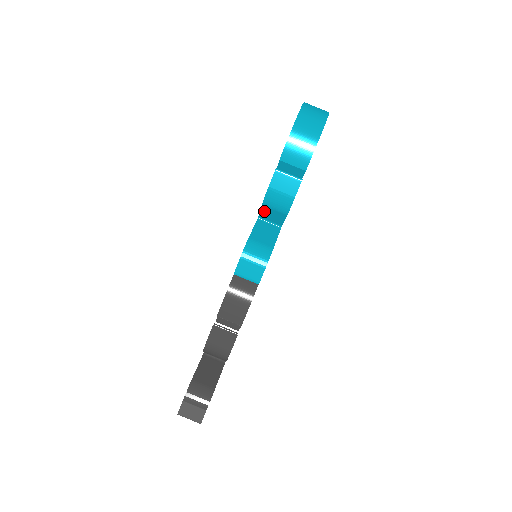
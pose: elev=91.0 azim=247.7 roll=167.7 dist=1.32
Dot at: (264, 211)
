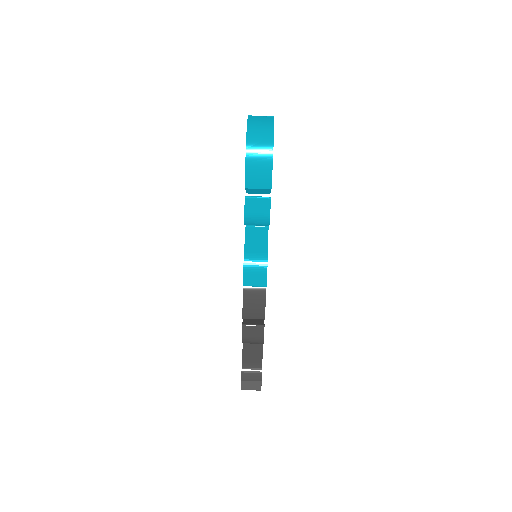
Dot at: occluded
